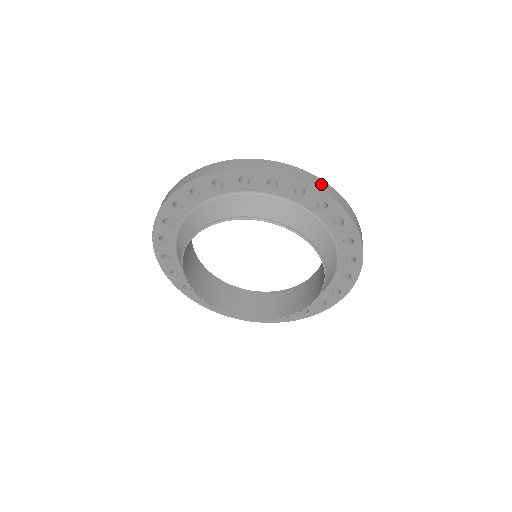
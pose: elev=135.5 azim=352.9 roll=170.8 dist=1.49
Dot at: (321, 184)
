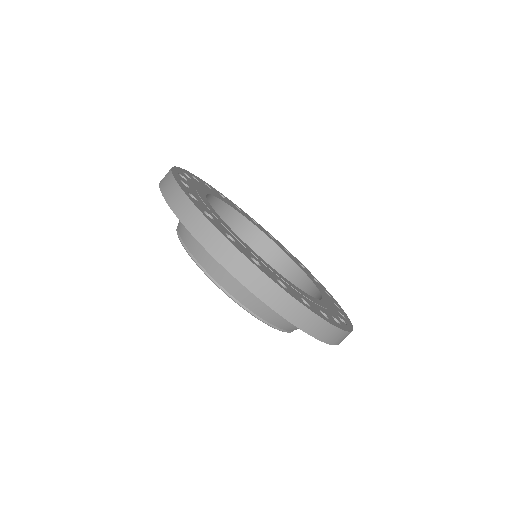
Dot at: (318, 327)
